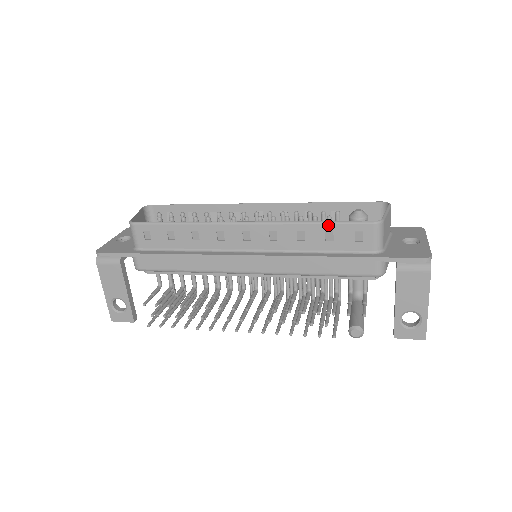
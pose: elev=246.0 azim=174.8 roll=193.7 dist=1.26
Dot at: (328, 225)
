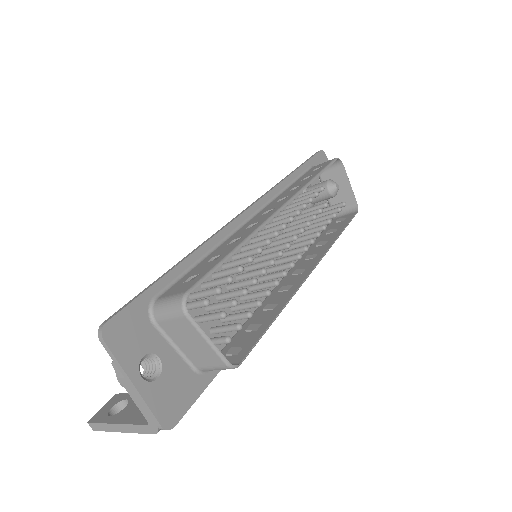
Dot at: occluded
